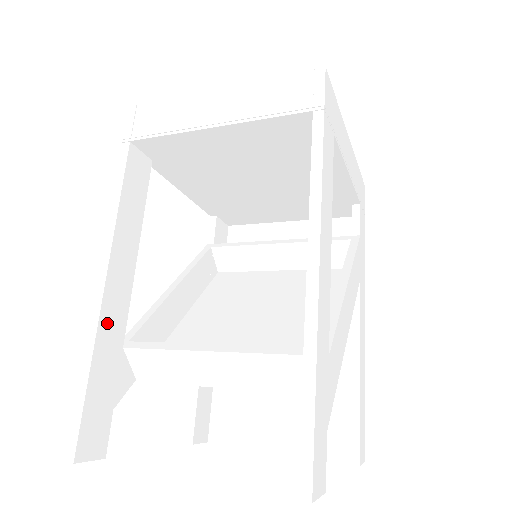
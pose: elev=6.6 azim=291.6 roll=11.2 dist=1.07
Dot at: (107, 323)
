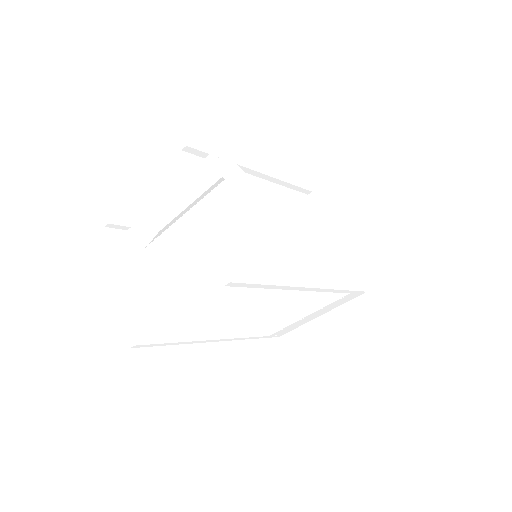
Dot at: (164, 220)
